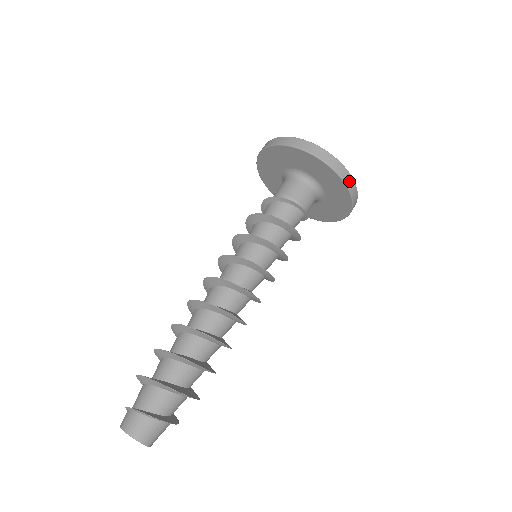
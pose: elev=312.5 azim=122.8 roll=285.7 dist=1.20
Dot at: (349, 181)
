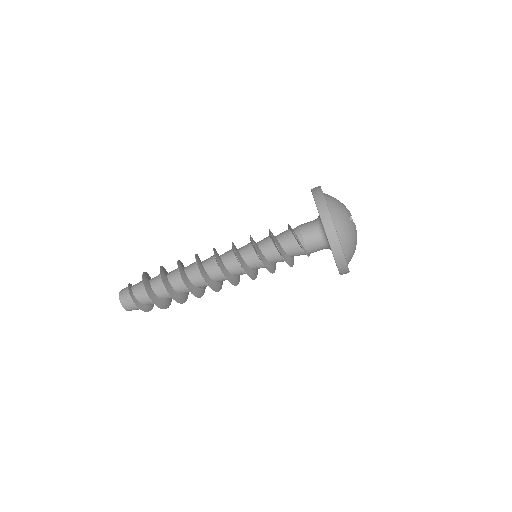
Dot at: (340, 260)
